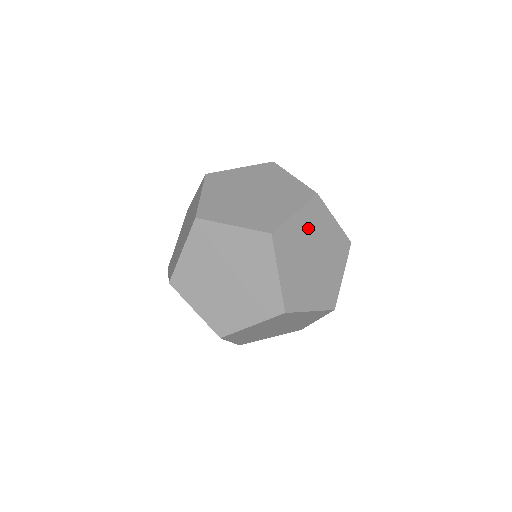
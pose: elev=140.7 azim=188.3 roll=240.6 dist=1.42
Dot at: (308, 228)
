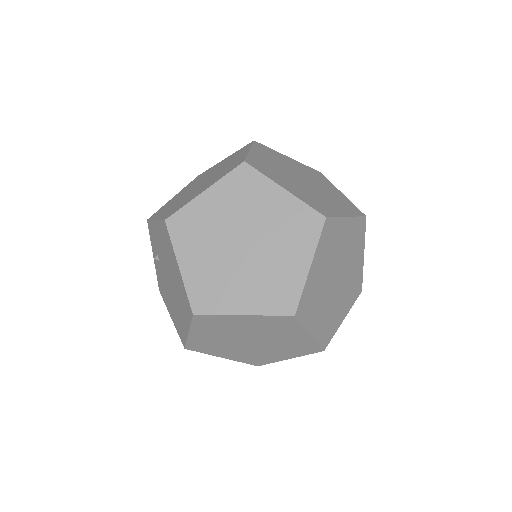
Dot at: (347, 243)
